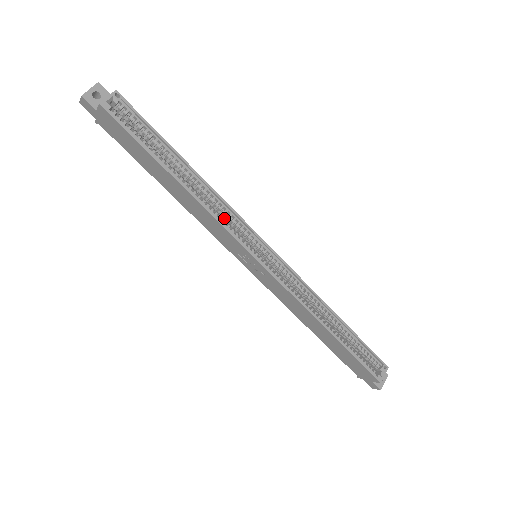
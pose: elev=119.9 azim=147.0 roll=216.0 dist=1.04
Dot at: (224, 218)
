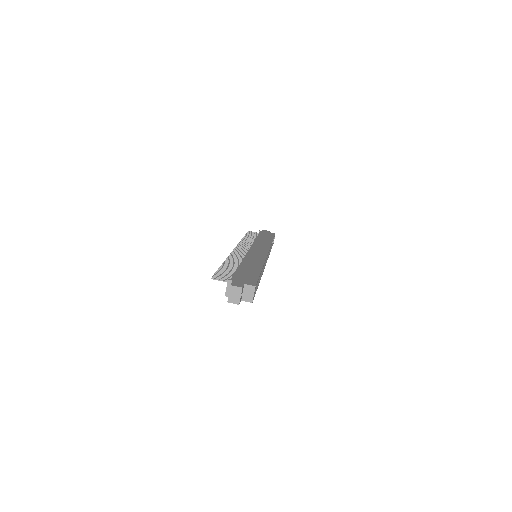
Dot at: occluded
